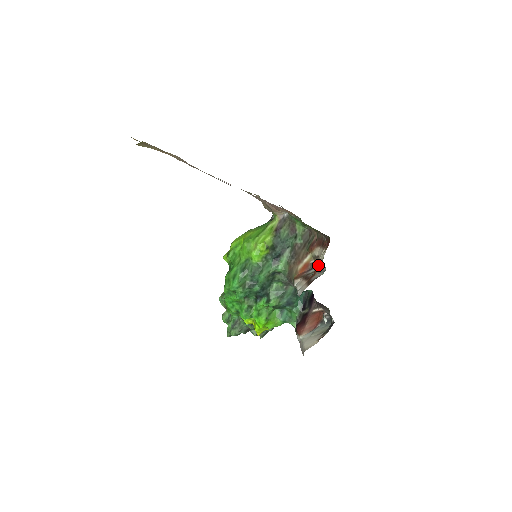
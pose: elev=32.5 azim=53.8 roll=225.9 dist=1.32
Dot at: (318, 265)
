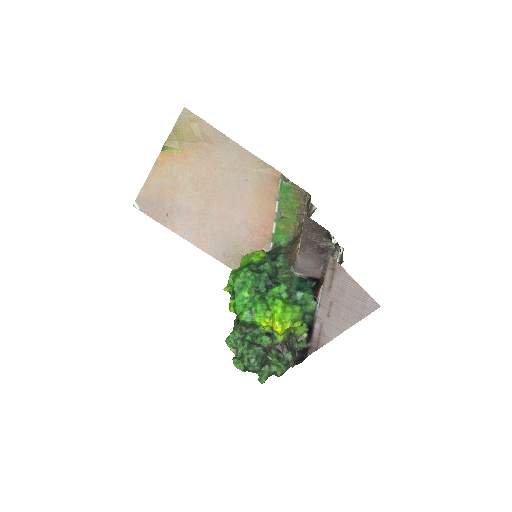
Dot at: (309, 215)
